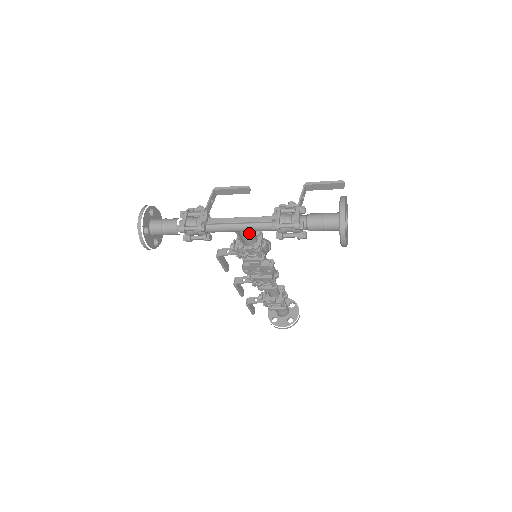
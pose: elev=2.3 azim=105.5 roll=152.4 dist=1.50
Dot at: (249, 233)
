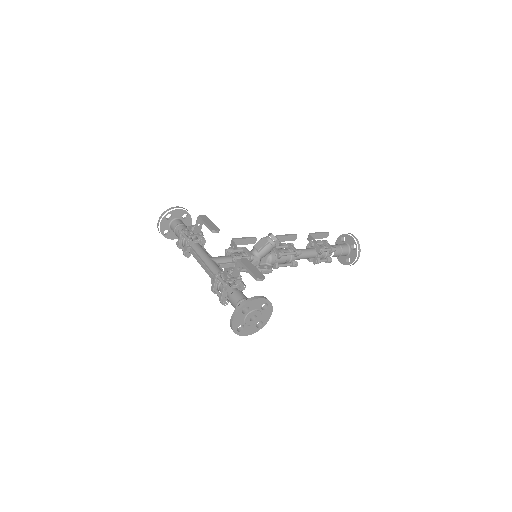
Dot at: occluded
